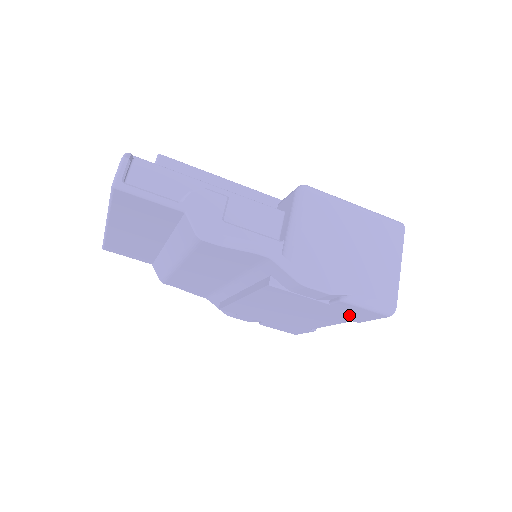
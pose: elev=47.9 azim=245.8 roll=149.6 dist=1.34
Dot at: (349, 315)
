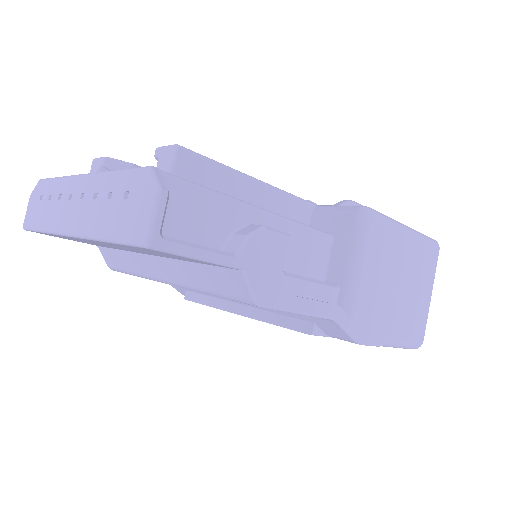
Dot at: occluded
